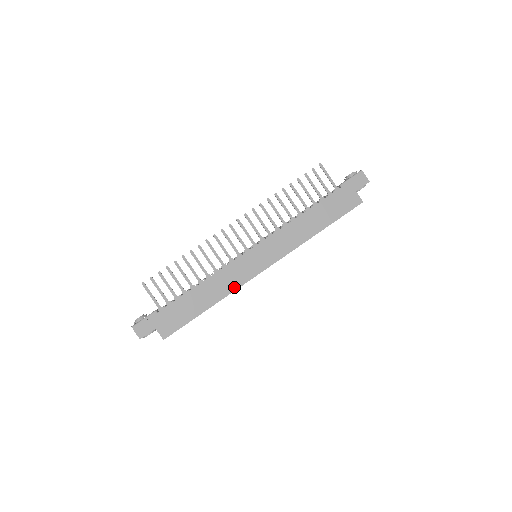
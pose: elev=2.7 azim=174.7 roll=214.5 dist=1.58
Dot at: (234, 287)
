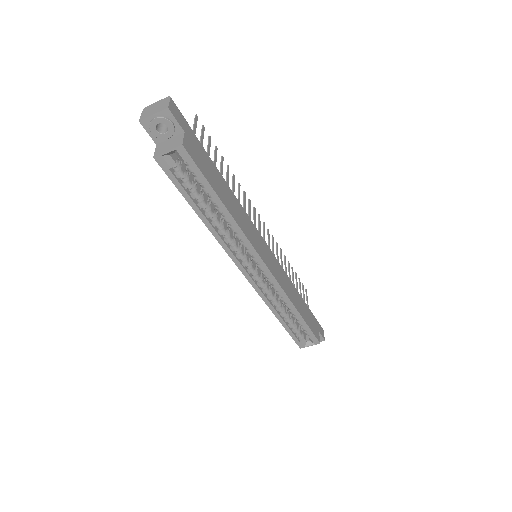
Dot at: (247, 234)
